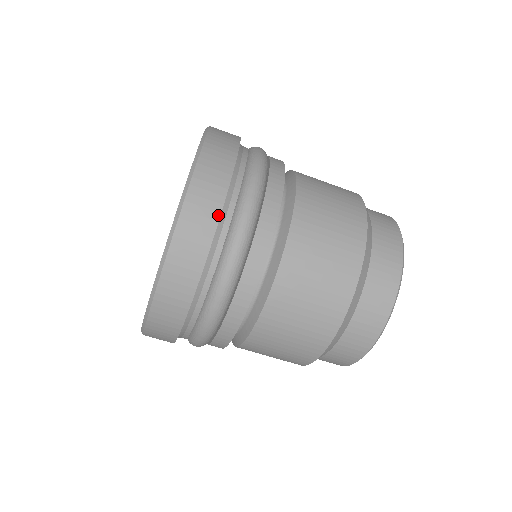
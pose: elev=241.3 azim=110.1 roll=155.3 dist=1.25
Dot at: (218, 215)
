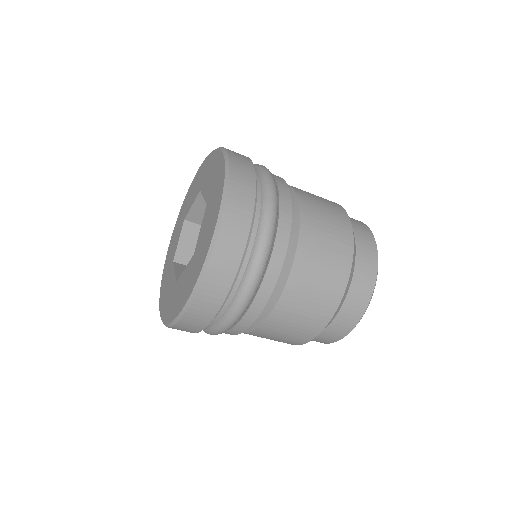
Dot at: (199, 331)
